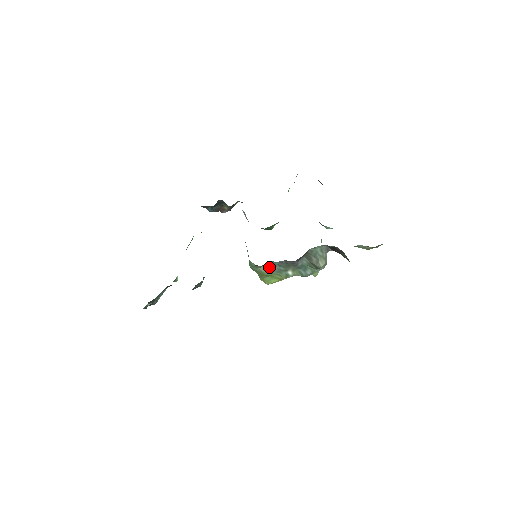
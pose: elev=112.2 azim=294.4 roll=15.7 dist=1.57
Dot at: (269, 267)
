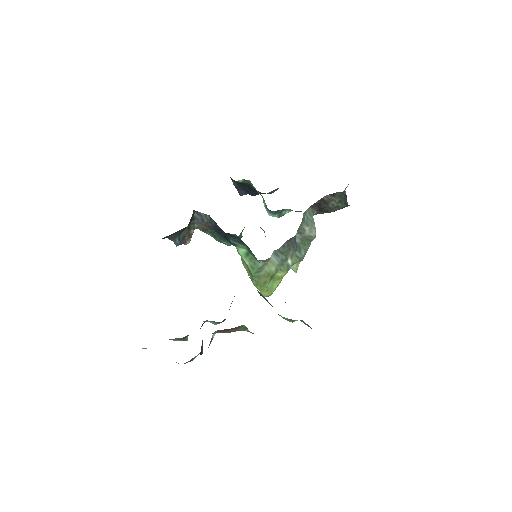
Dot at: (272, 262)
